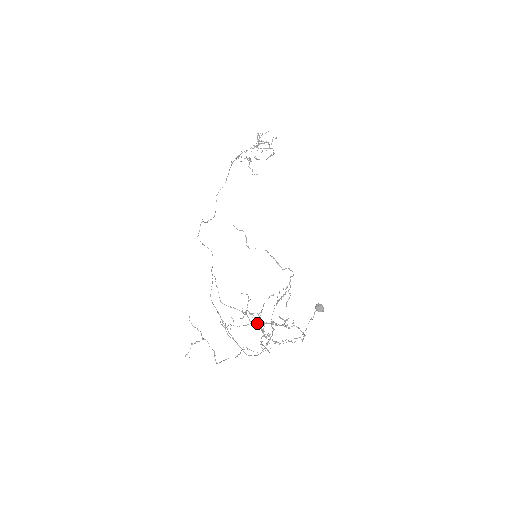
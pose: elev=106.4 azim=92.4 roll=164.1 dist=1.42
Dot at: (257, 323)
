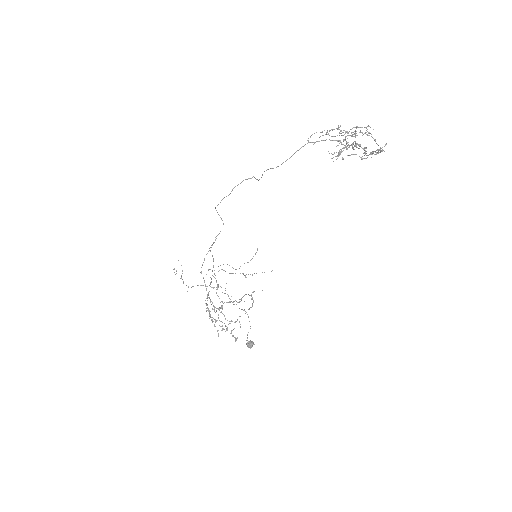
Dot at: occluded
